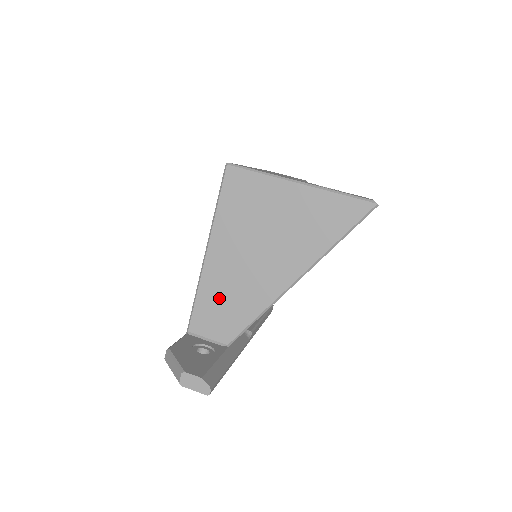
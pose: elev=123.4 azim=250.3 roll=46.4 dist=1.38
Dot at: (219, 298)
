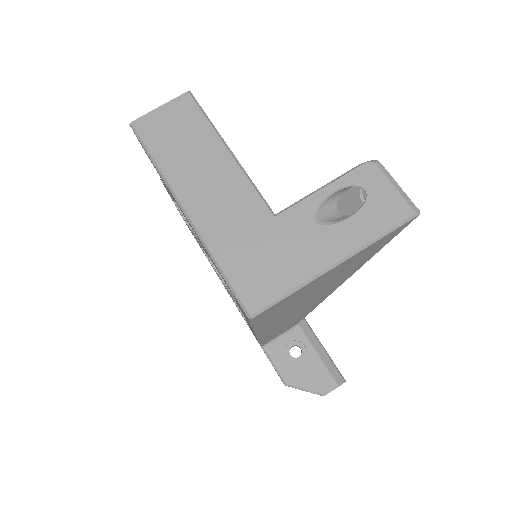
Dot at: (281, 328)
